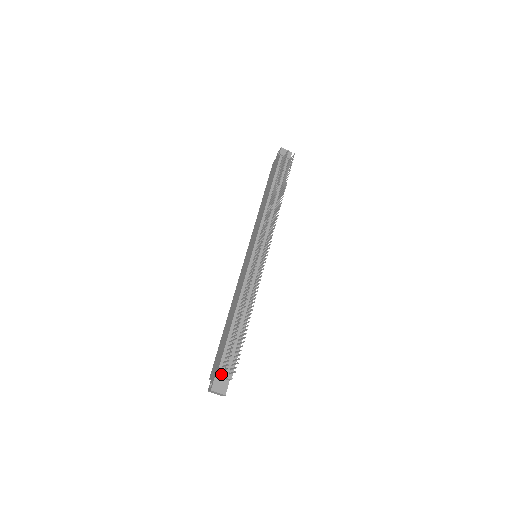
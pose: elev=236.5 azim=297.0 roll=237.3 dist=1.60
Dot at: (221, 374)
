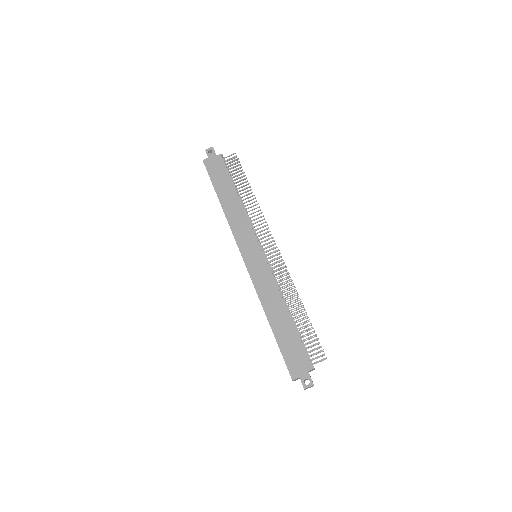
Dot at: occluded
